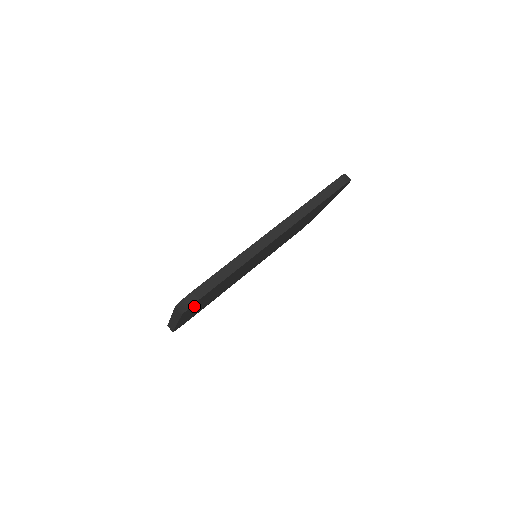
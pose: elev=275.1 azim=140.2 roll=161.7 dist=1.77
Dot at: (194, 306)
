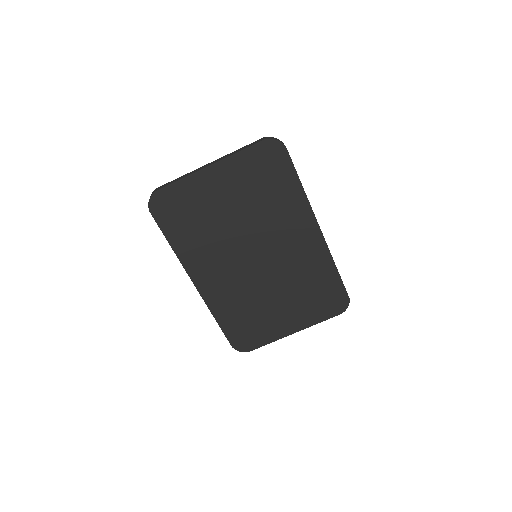
Dot at: (259, 160)
